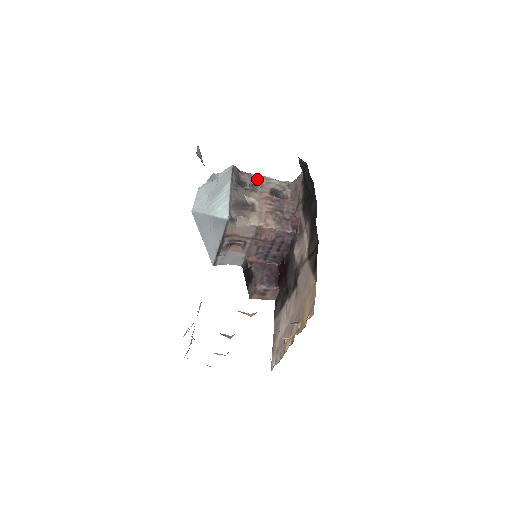
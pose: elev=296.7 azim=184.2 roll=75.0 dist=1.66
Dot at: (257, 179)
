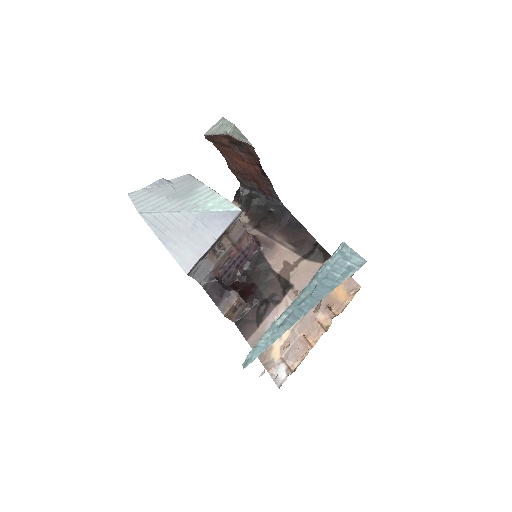
Dot at: occluded
